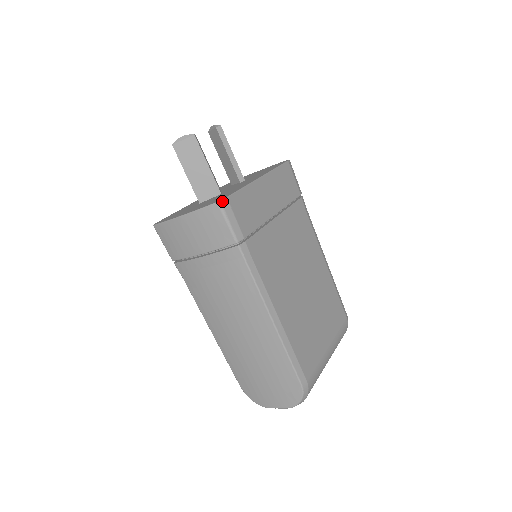
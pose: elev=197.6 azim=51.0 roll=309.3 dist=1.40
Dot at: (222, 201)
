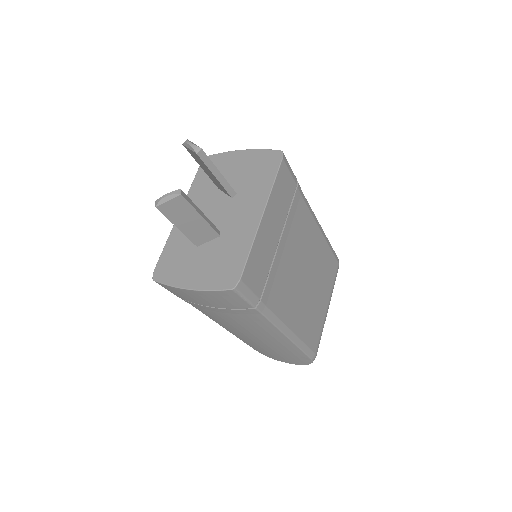
Dot at: (237, 286)
